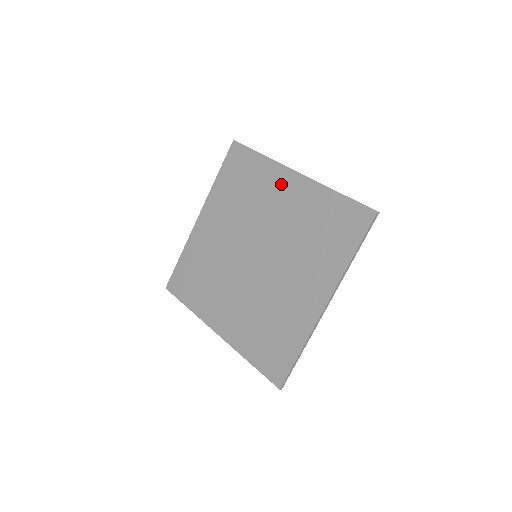
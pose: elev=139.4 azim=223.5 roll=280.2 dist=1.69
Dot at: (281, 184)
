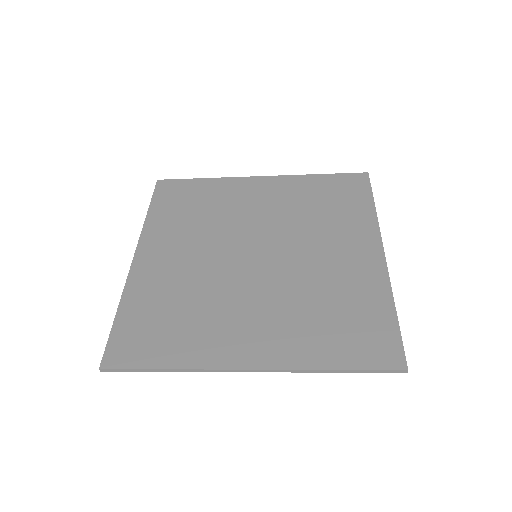
Dot at: (248, 189)
